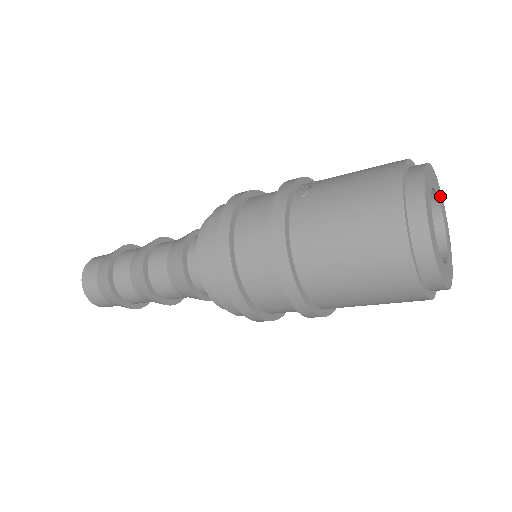
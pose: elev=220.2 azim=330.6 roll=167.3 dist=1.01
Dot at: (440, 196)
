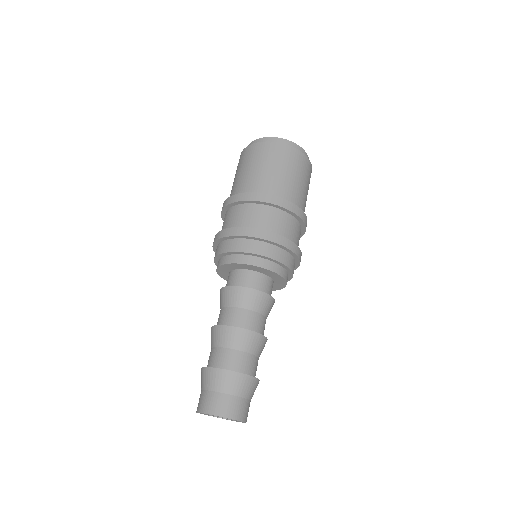
Dot at: occluded
